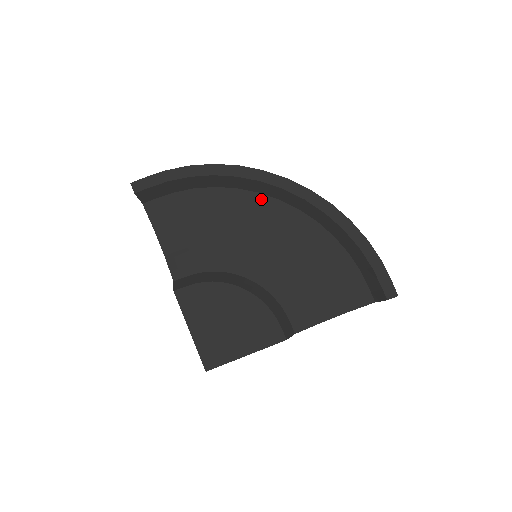
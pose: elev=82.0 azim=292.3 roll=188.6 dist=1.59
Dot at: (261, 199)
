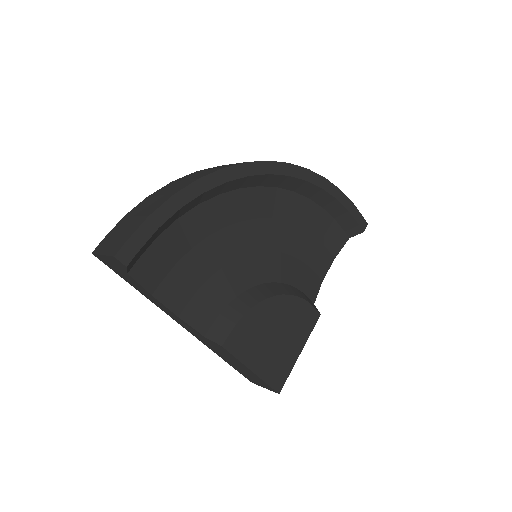
Dot at: (244, 194)
